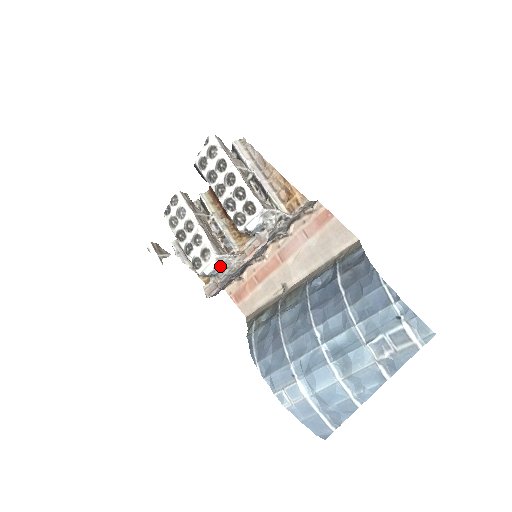
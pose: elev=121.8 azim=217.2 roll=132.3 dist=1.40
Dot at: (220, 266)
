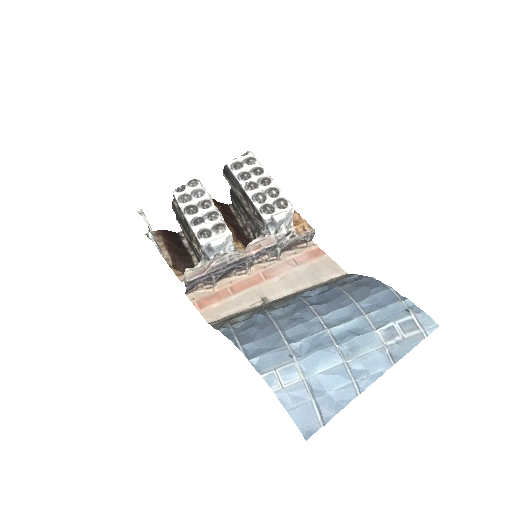
Dot at: (220, 250)
